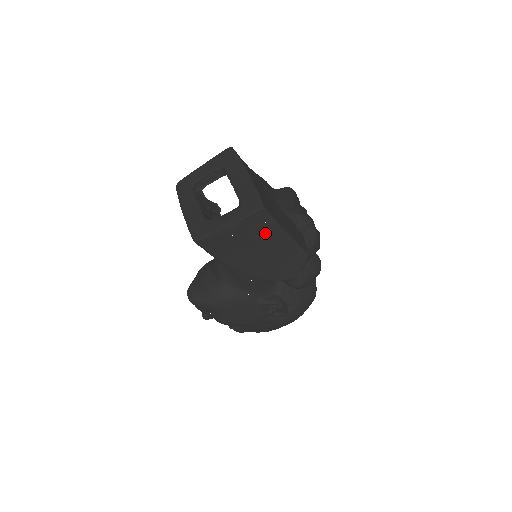
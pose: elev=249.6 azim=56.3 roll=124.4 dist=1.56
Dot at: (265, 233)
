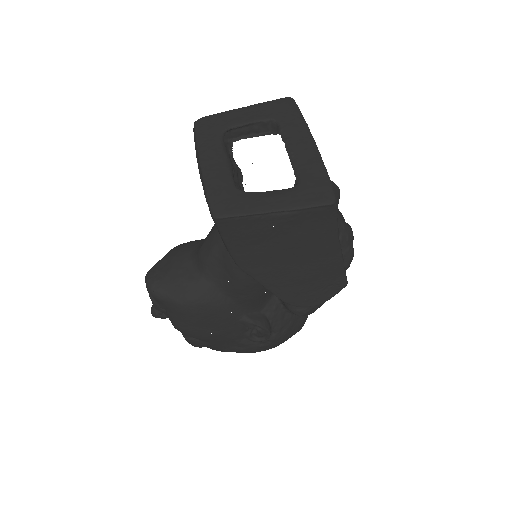
Dot at: (315, 238)
